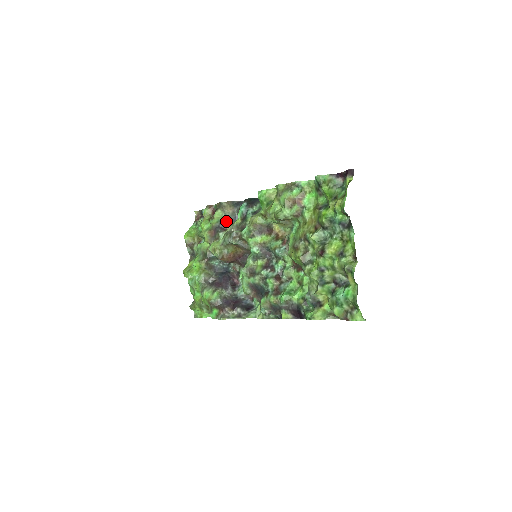
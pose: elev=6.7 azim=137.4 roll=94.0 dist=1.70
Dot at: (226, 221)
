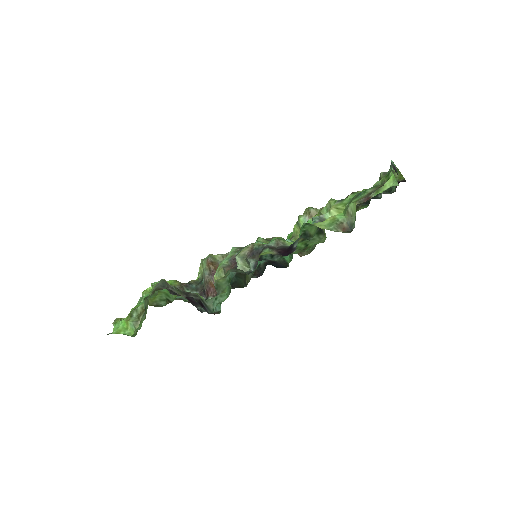
Dot at: occluded
